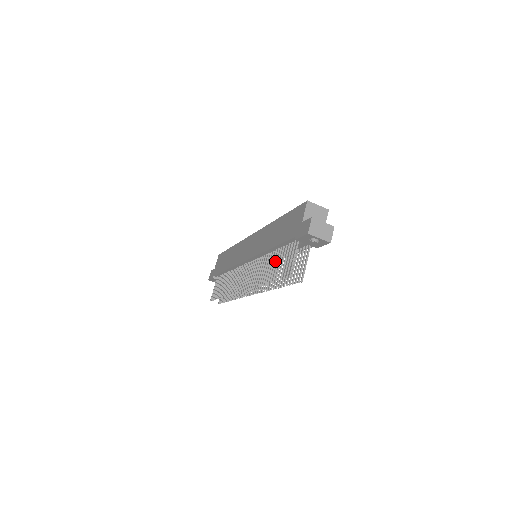
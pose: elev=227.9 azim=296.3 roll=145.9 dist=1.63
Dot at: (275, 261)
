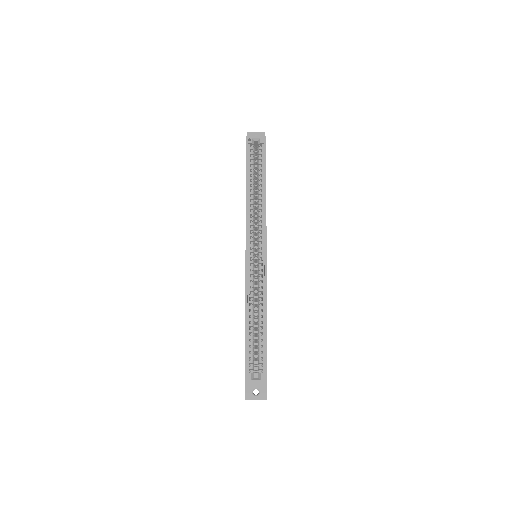
Dot at: occluded
